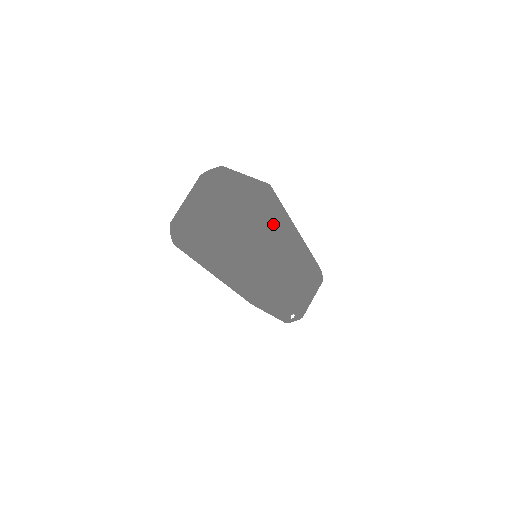
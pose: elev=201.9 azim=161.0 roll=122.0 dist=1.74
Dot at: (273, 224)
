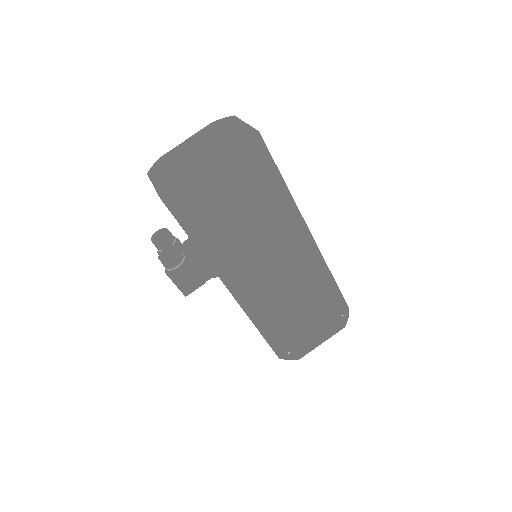
Dot at: occluded
